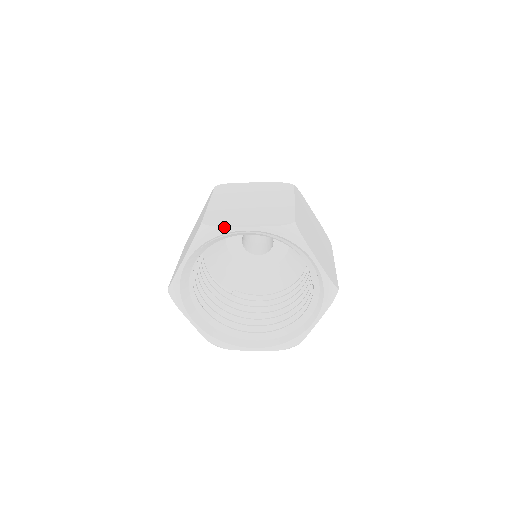
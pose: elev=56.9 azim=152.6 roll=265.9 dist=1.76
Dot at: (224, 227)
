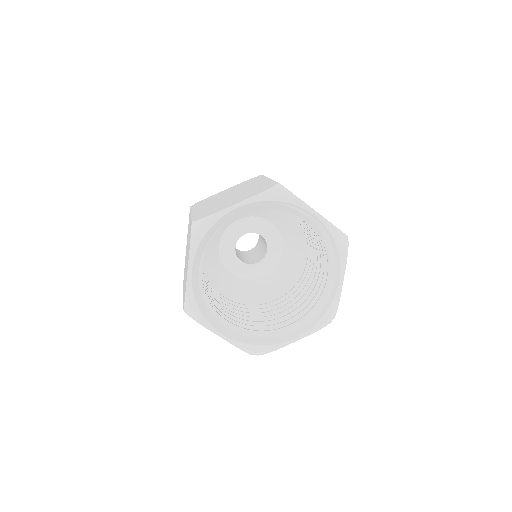
Dot at: (299, 199)
